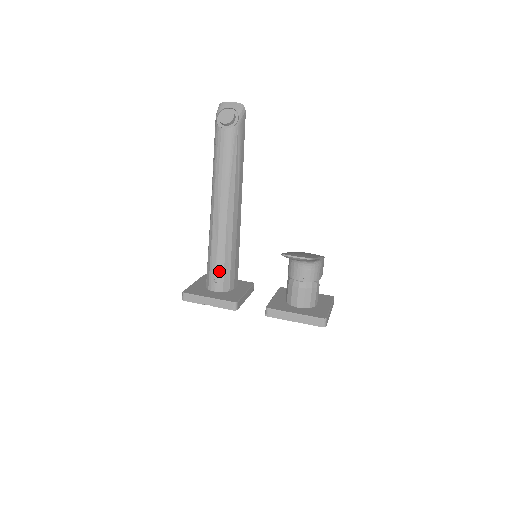
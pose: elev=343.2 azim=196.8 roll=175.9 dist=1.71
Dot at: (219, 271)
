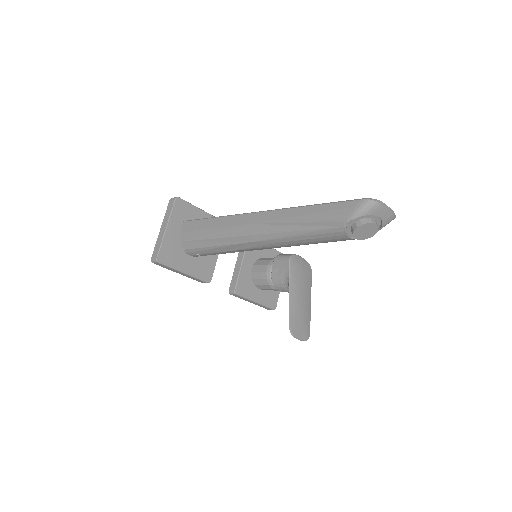
Dot at: occluded
